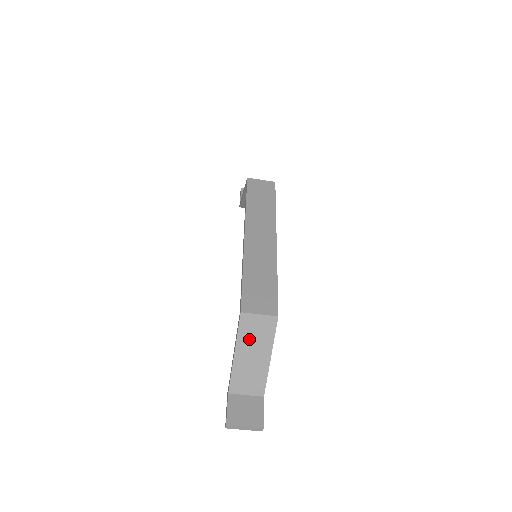
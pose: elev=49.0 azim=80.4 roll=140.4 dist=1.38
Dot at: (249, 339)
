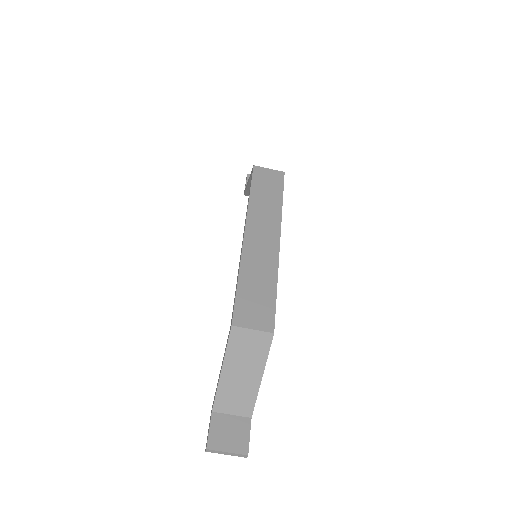
Dot at: (239, 355)
